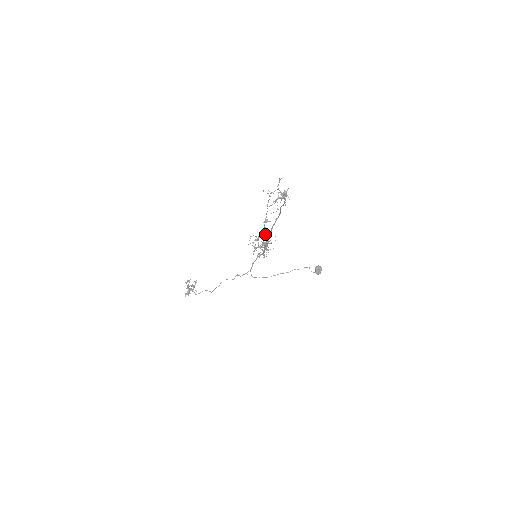
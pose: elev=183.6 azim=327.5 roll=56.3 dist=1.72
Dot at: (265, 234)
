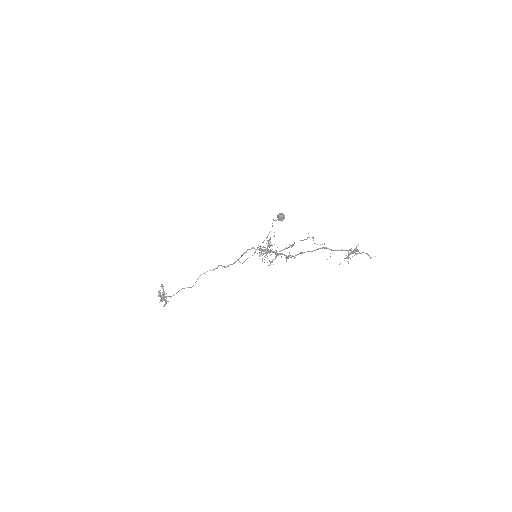
Dot at: occluded
